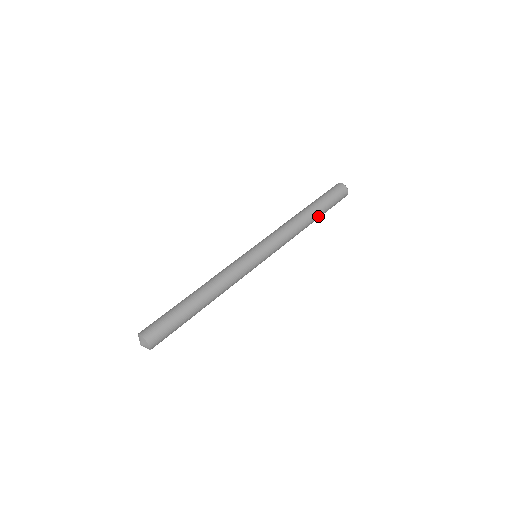
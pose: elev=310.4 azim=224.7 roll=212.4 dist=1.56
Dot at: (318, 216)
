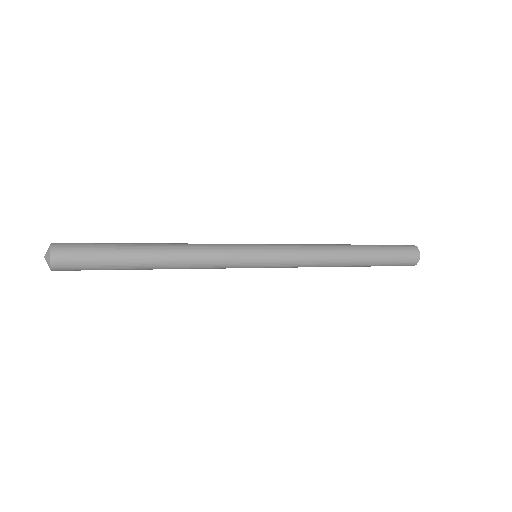
Dot at: (364, 251)
